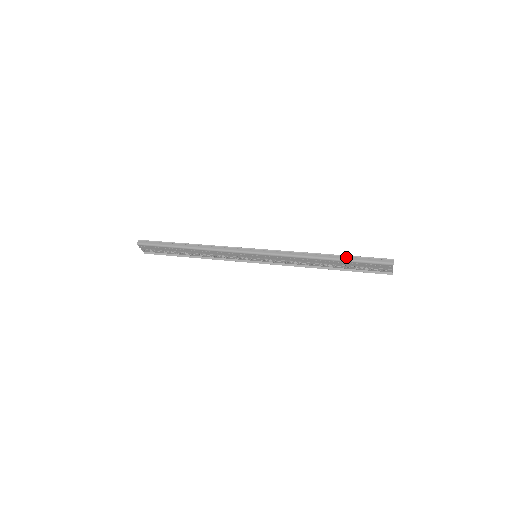
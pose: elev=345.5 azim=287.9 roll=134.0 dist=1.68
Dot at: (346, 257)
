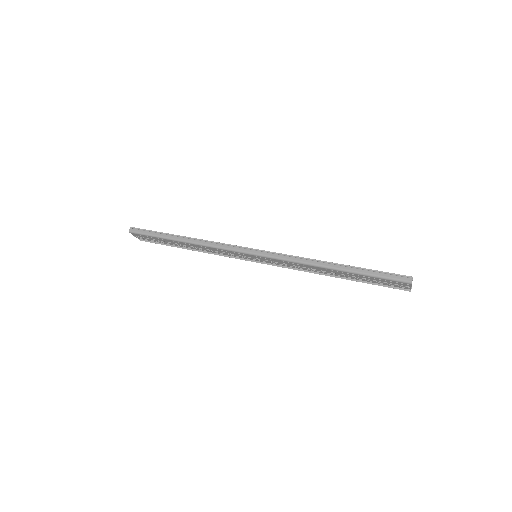
Dot at: (357, 269)
